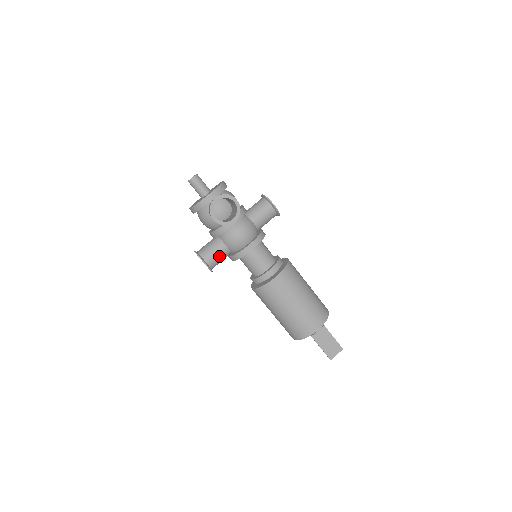
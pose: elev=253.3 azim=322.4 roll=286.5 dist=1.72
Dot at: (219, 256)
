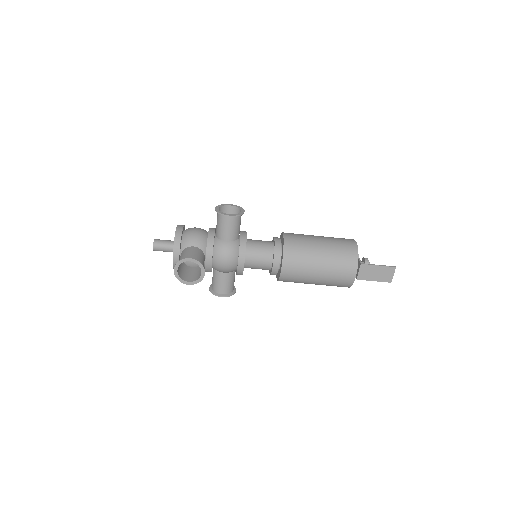
Dot at: (227, 282)
